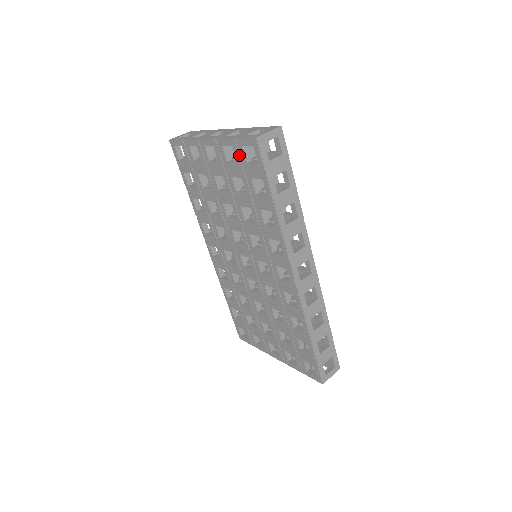
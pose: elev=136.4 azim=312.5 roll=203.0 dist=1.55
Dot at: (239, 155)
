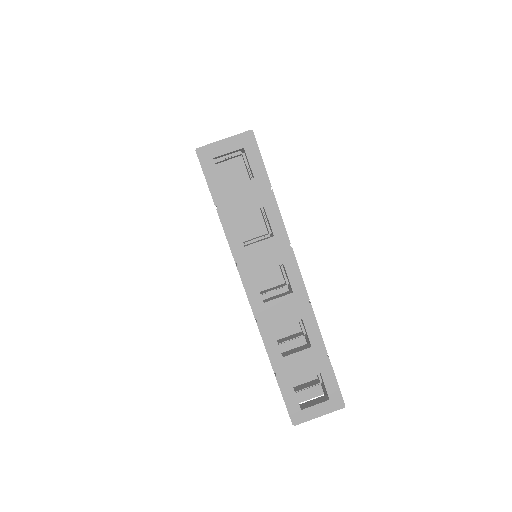
Dot at: occluded
